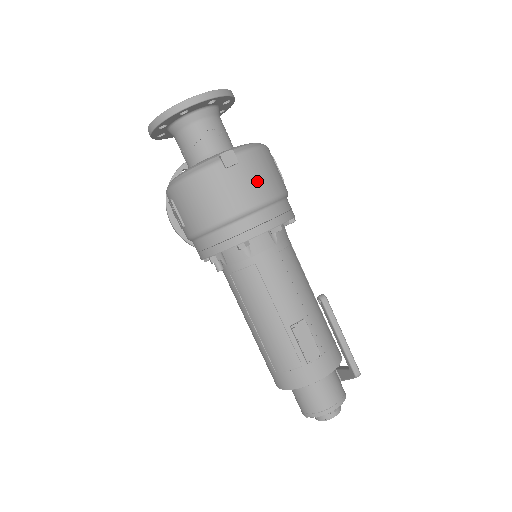
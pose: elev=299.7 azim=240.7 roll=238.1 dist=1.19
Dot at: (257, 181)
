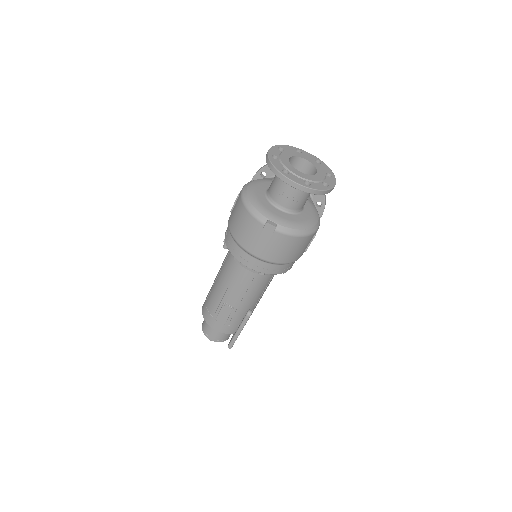
Dot at: (273, 249)
